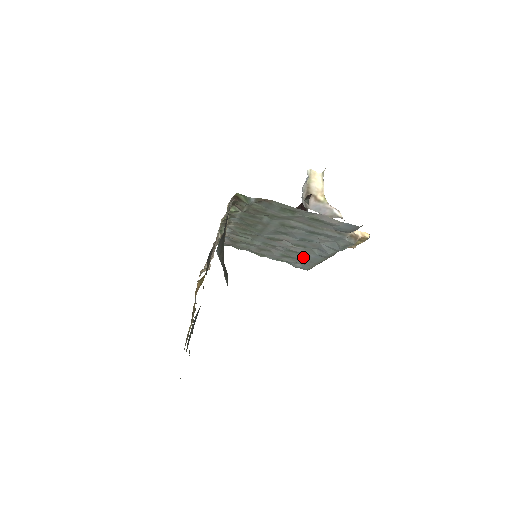
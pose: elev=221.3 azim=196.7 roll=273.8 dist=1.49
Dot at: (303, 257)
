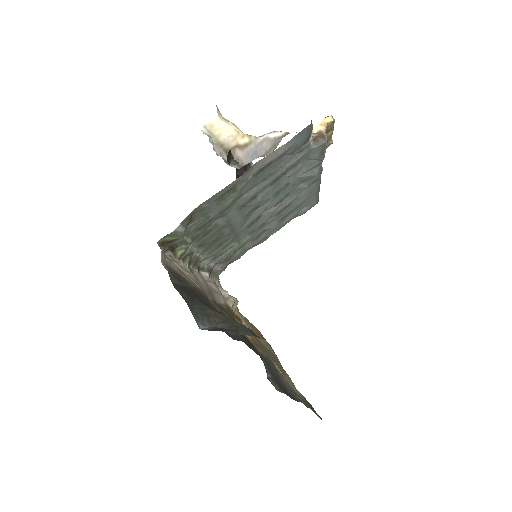
Dot at: (299, 202)
